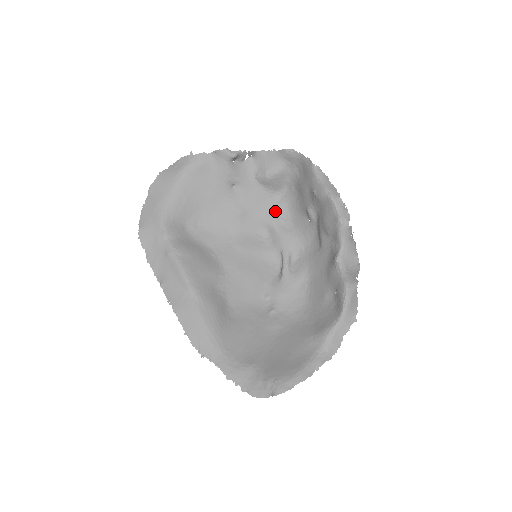
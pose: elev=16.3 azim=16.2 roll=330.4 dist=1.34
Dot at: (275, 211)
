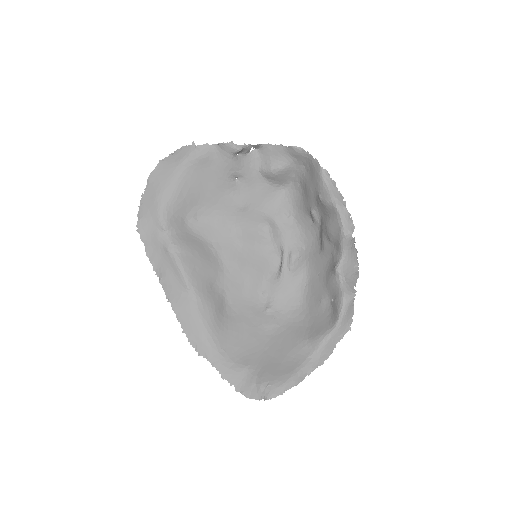
Dot at: (278, 206)
